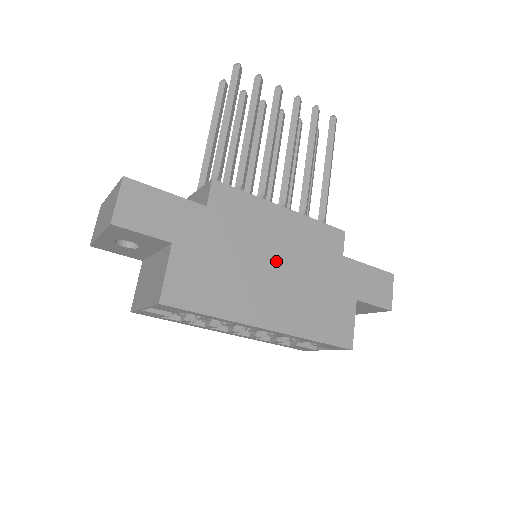
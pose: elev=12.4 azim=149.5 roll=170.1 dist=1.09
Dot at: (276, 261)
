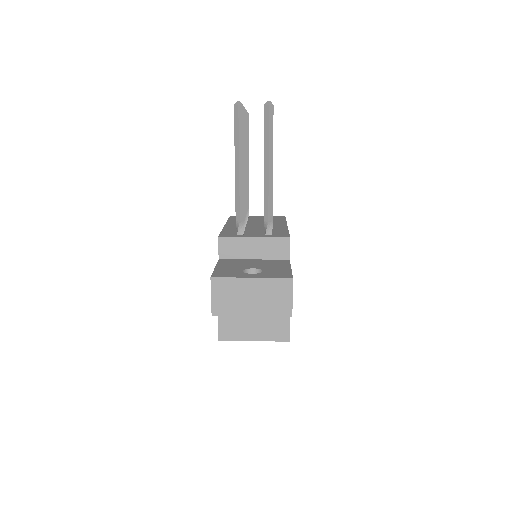
Dot at: occluded
